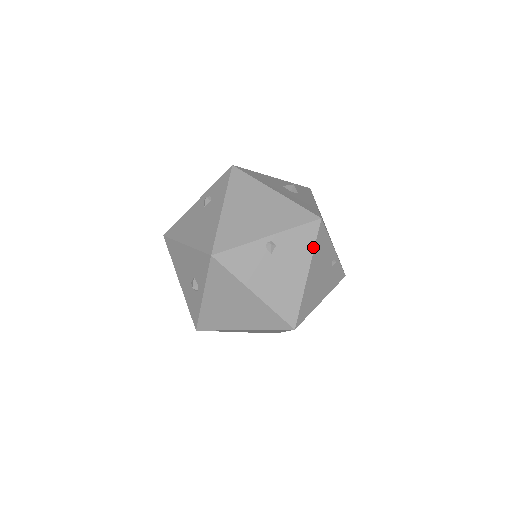
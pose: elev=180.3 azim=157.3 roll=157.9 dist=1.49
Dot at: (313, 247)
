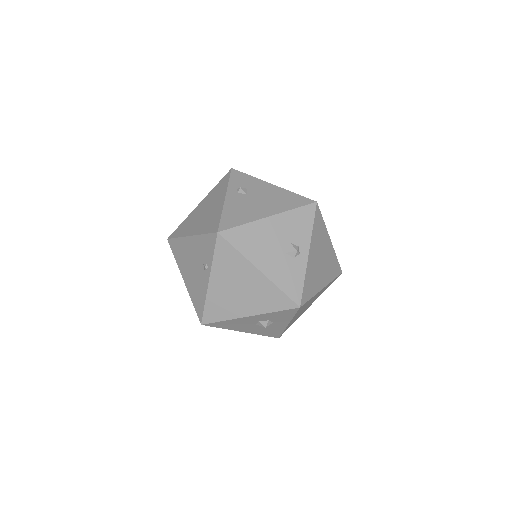
Dot at: occluded
